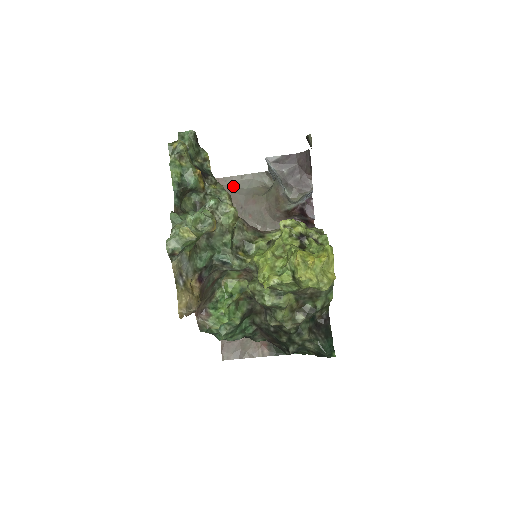
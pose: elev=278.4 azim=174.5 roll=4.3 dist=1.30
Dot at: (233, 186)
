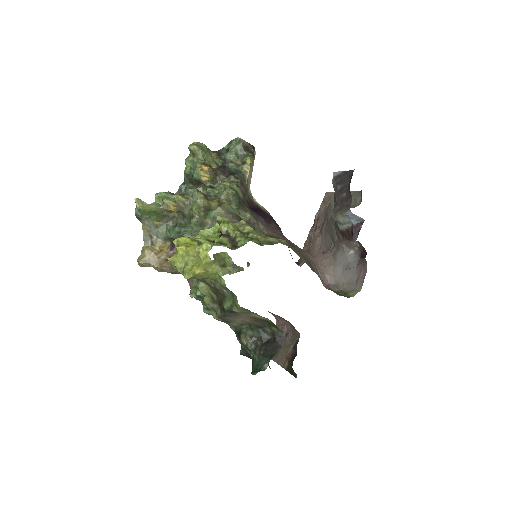
Dot at: occluded
